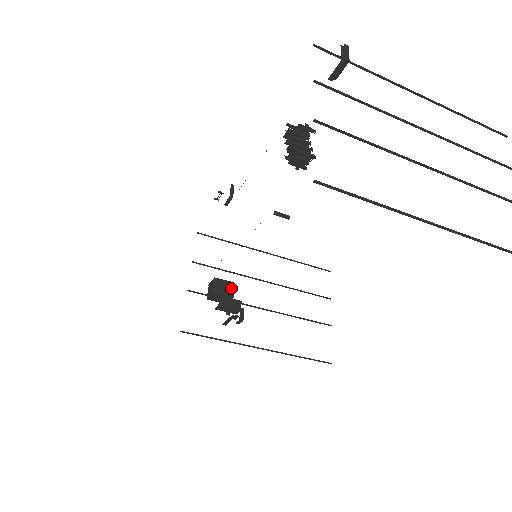
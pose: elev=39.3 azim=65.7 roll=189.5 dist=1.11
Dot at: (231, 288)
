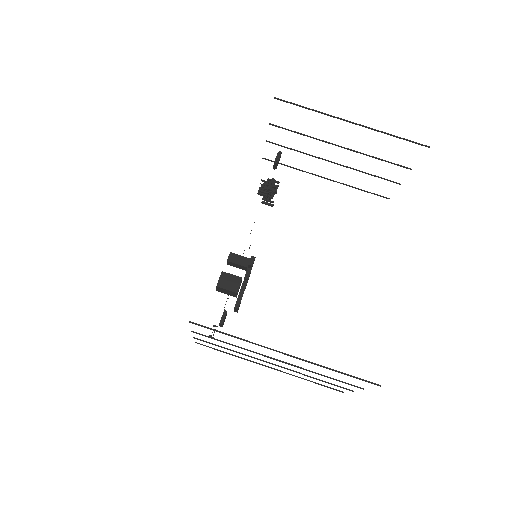
Dot at: occluded
